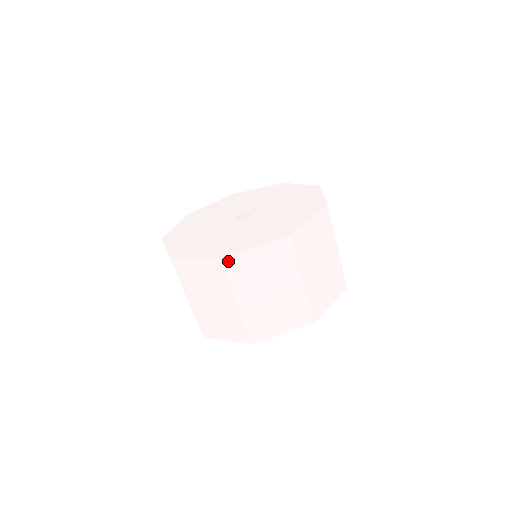
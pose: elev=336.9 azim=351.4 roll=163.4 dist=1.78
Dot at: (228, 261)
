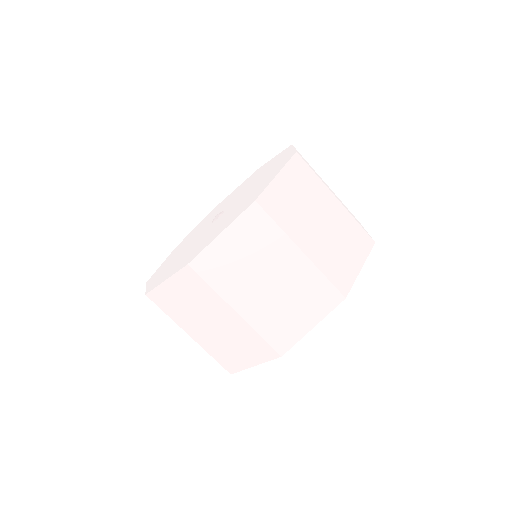
Dot at: (263, 202)
